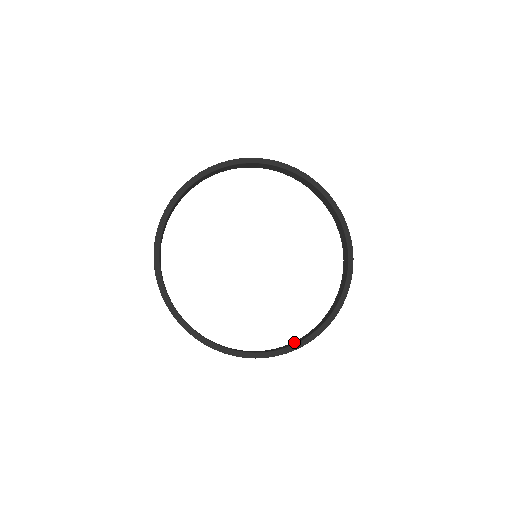
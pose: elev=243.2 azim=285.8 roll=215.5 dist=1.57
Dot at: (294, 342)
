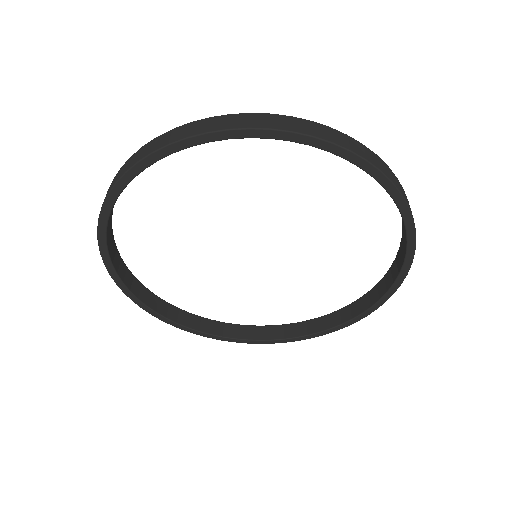
Dot at: (286, 330)
